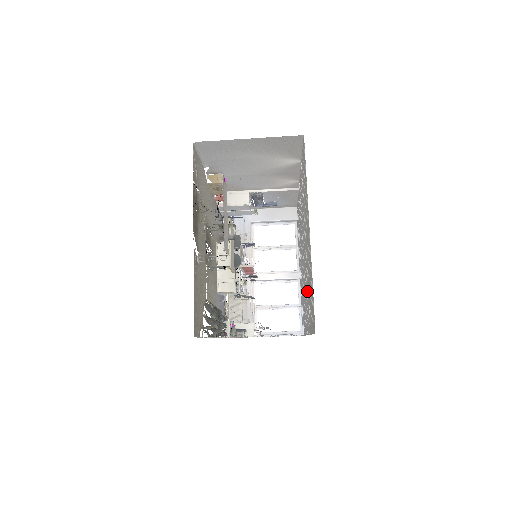
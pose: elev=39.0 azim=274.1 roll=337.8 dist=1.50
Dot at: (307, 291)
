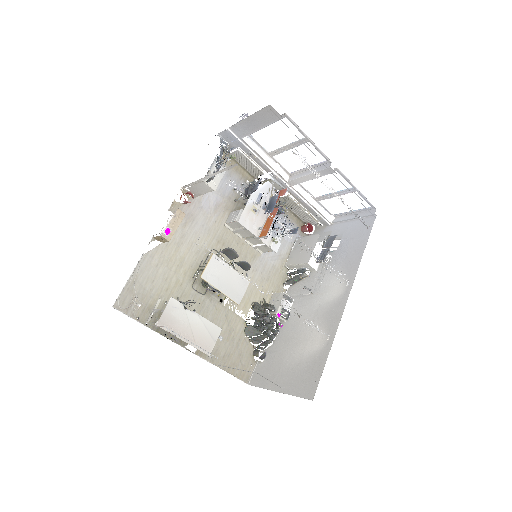
Dot at: occluded
